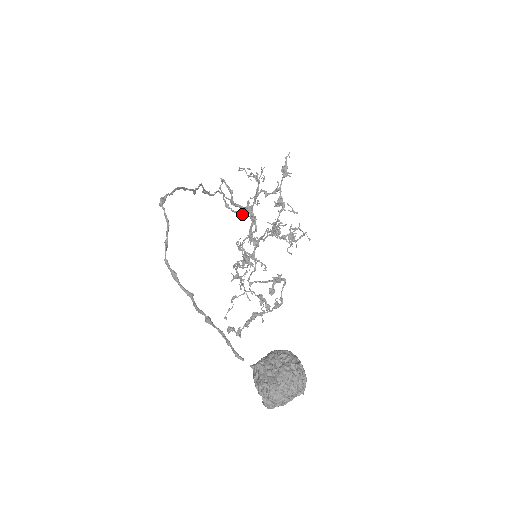
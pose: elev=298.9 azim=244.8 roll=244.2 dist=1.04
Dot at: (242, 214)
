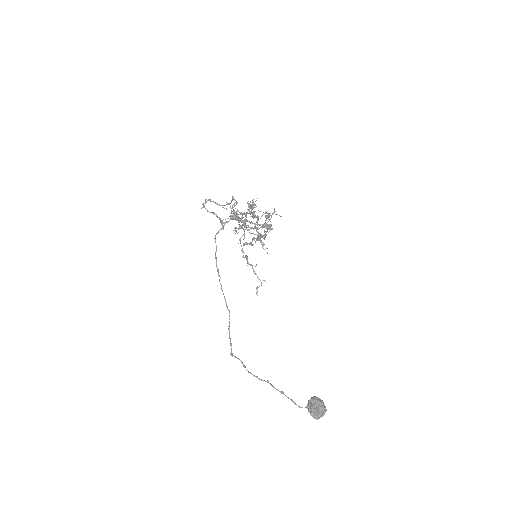
Dot at: occluded
